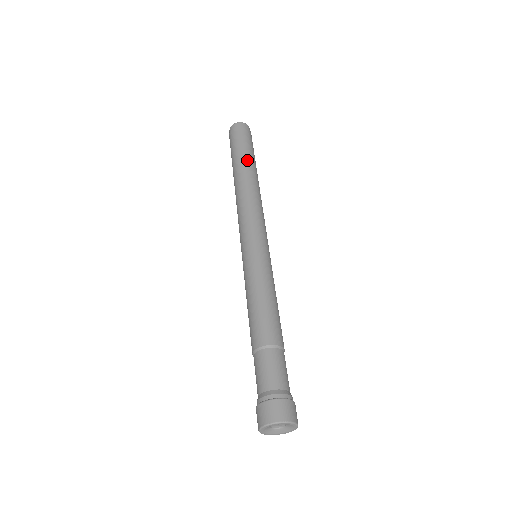
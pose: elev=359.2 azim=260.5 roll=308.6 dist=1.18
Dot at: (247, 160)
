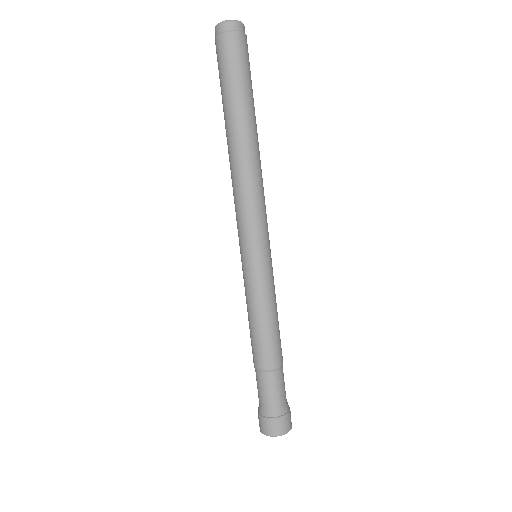
Dot at: (242, 110)
